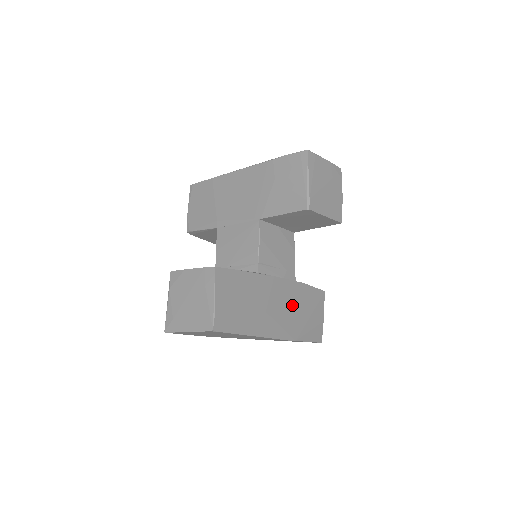
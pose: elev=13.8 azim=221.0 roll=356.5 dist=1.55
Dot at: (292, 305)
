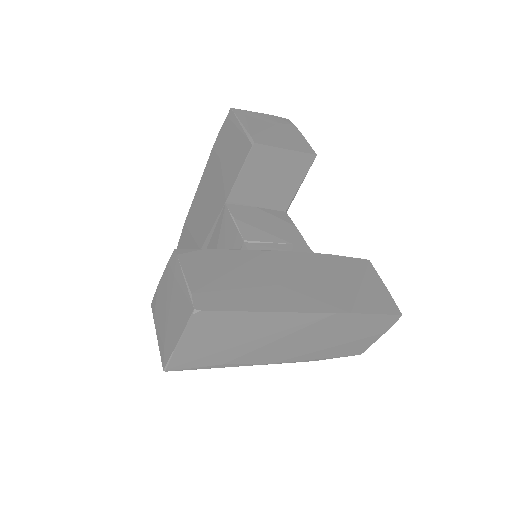
Dot at: (321, 276)
